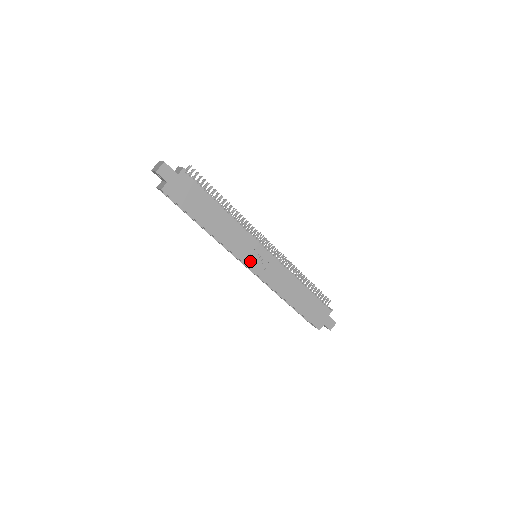
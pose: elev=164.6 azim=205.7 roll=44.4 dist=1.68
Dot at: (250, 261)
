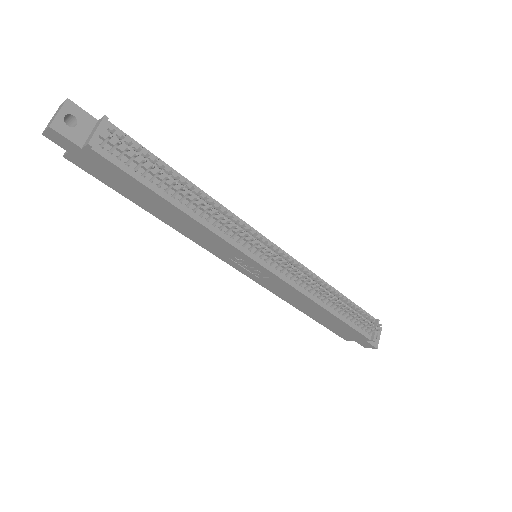
Dot at: (236, 264)
